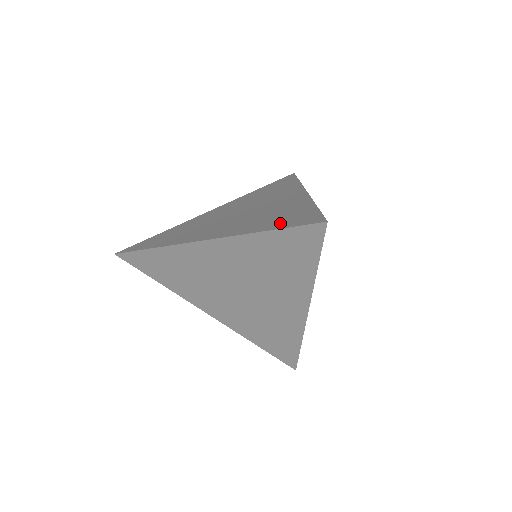
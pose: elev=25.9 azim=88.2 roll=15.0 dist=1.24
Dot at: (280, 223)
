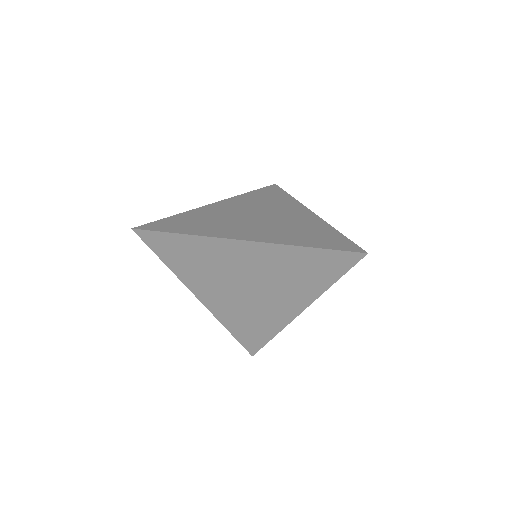
Dot at: (319, 242)
